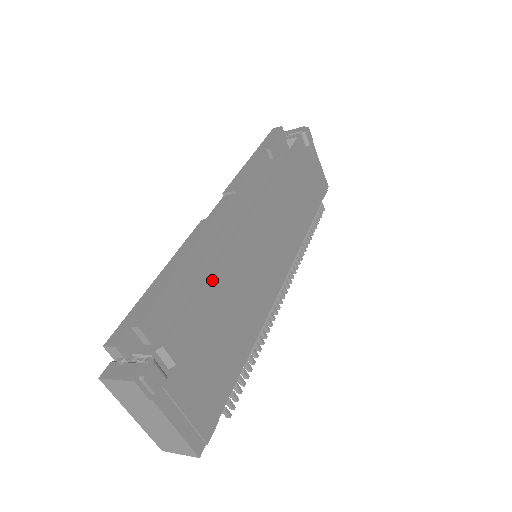
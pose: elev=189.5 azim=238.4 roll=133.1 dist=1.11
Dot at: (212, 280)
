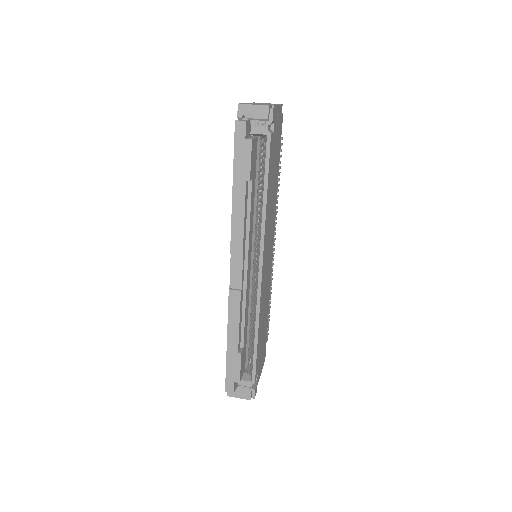
Dot at: (259, 334)
